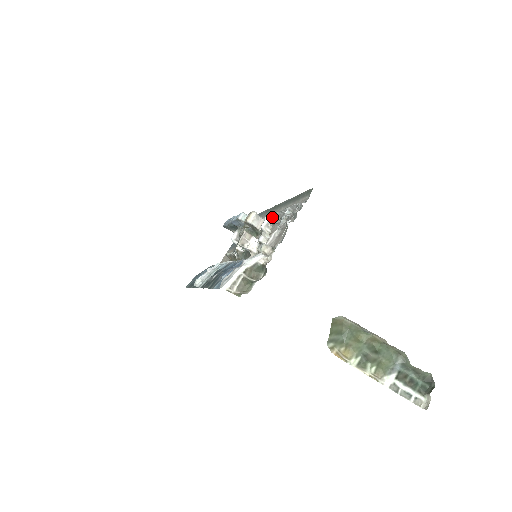
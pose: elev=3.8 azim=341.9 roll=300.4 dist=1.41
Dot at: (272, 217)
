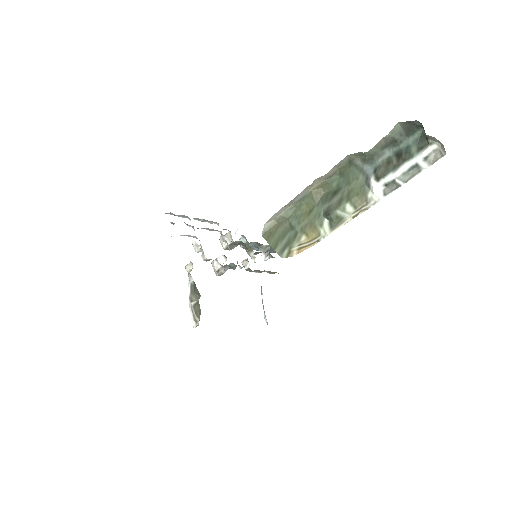
Dot at: occluded
